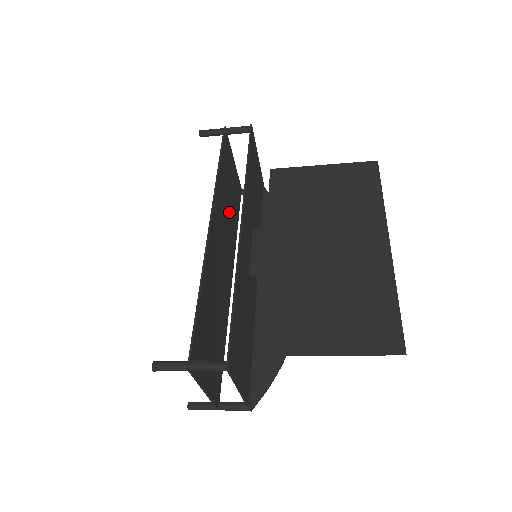
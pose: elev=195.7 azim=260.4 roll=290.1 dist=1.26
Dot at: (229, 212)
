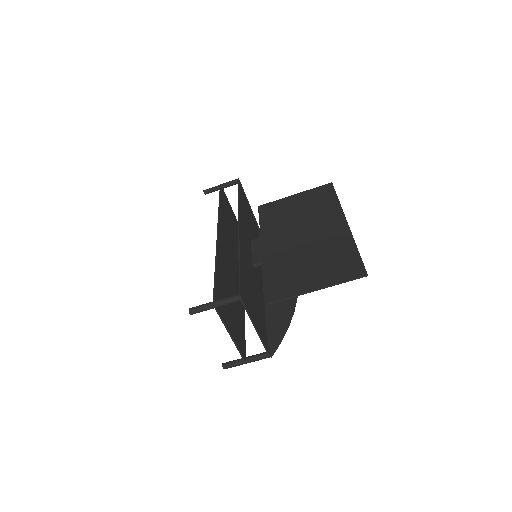
Dot at: (233, 238)
